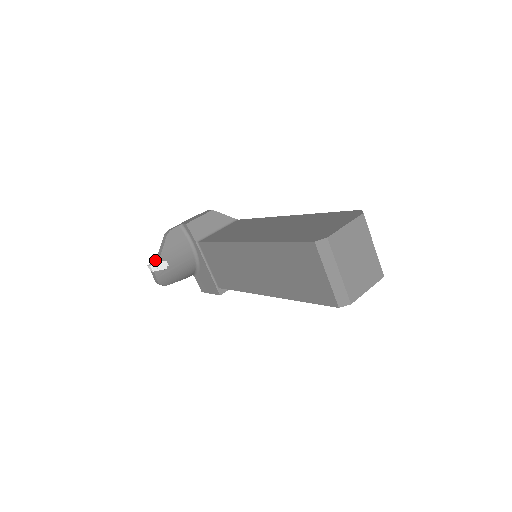
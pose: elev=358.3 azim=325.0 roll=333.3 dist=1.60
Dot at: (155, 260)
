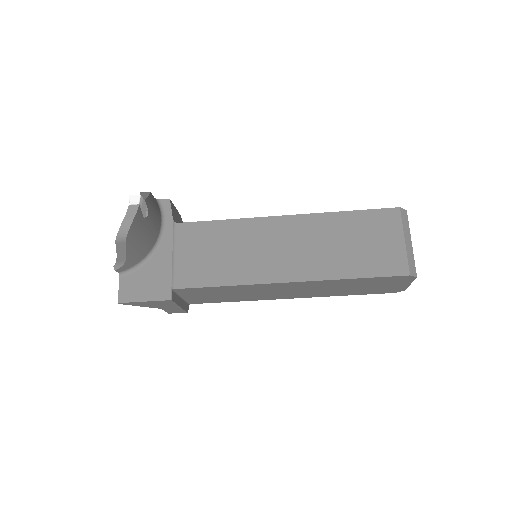
Dot at: occluded
